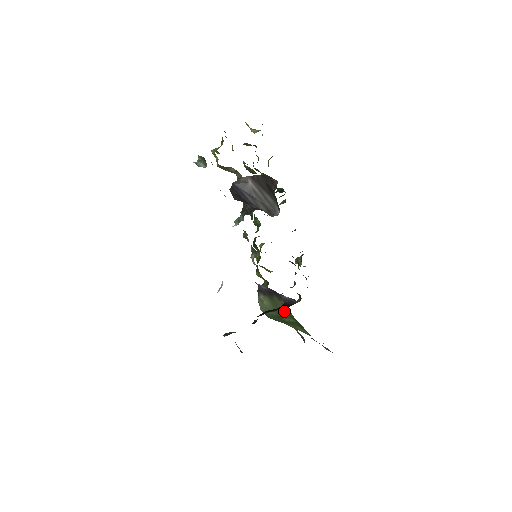
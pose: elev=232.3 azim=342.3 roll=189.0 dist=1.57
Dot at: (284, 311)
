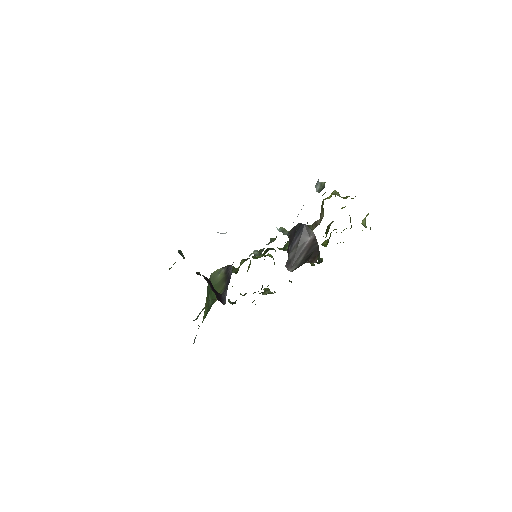
Dot at: occluded
